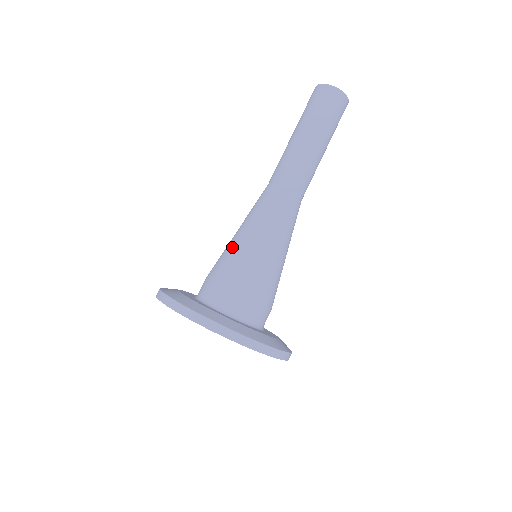
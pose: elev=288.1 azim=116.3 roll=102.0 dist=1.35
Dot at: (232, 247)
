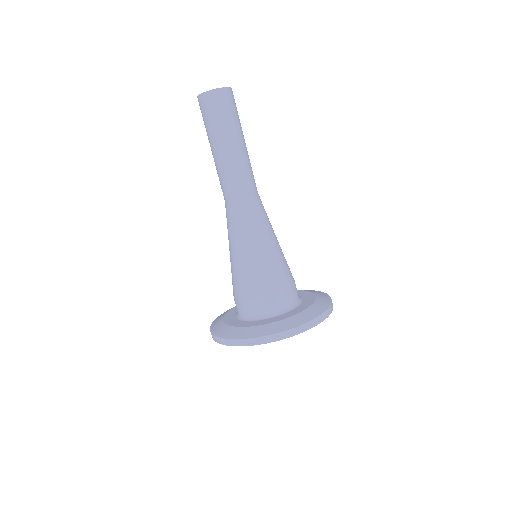
Dot at: (239, 268)
